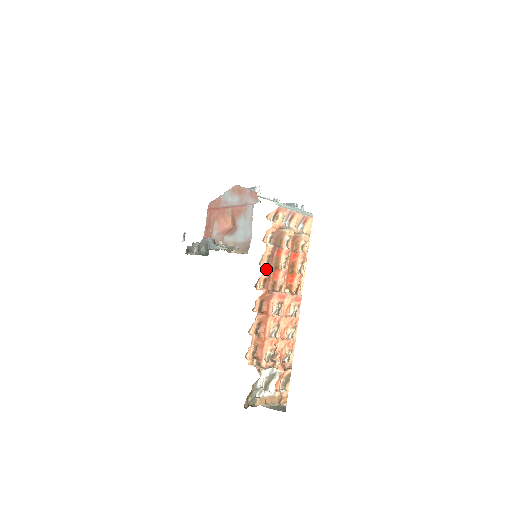
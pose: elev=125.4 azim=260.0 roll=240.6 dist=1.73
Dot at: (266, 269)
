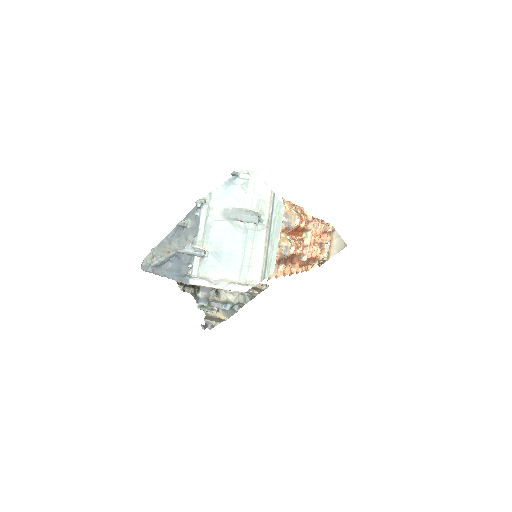
Dot at: (289, 268)
